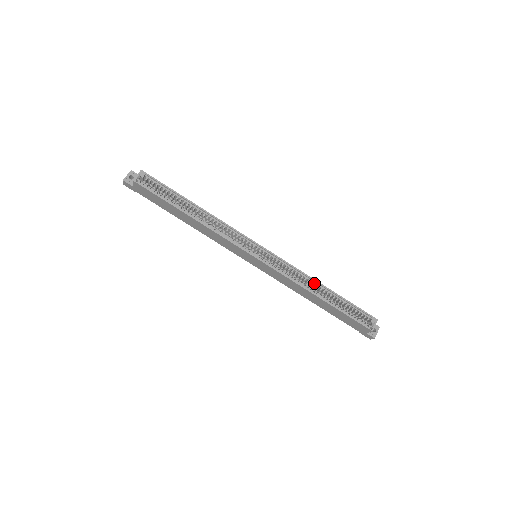
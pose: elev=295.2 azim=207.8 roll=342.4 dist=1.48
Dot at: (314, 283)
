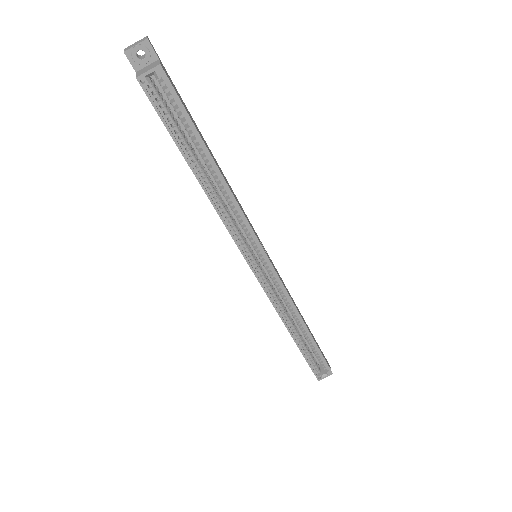
Dot at: (298, 318)
